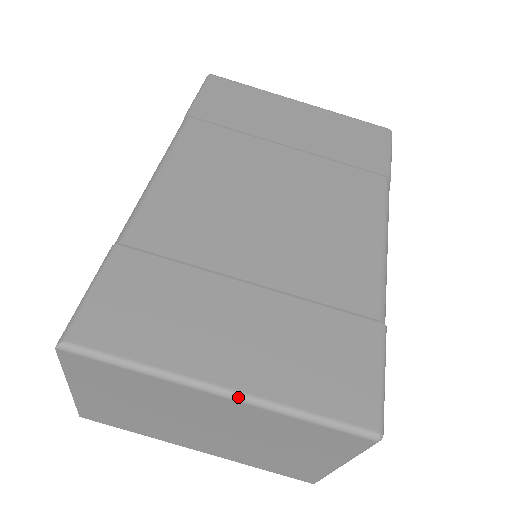
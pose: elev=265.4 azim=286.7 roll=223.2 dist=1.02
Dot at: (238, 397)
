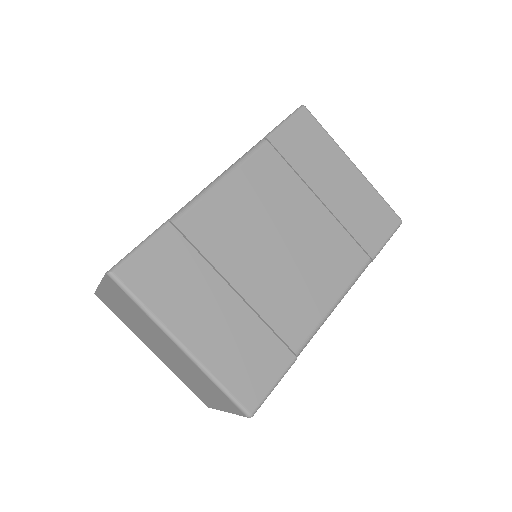
Dot at: (189, 355)
